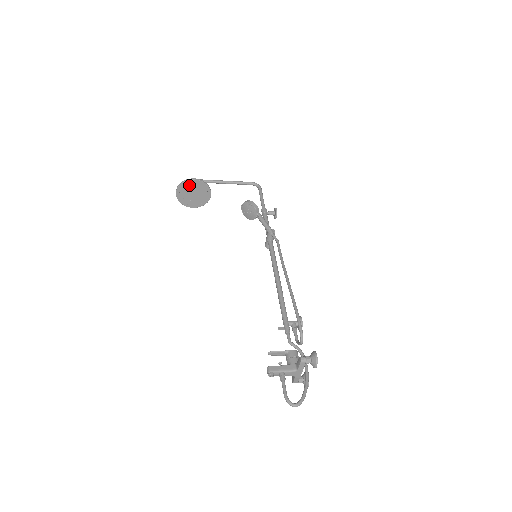
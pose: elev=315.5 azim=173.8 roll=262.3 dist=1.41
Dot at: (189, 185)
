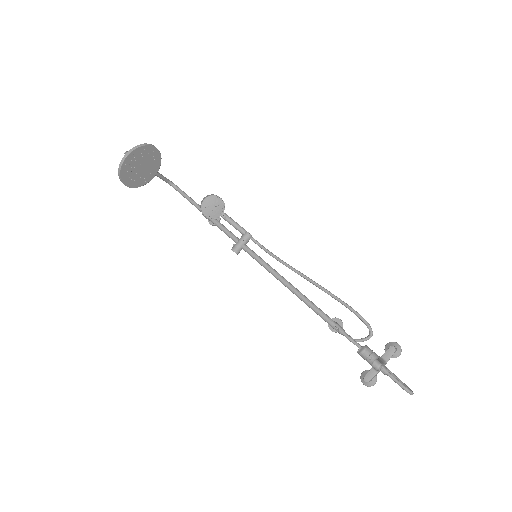
Dot at: (146, 152)
